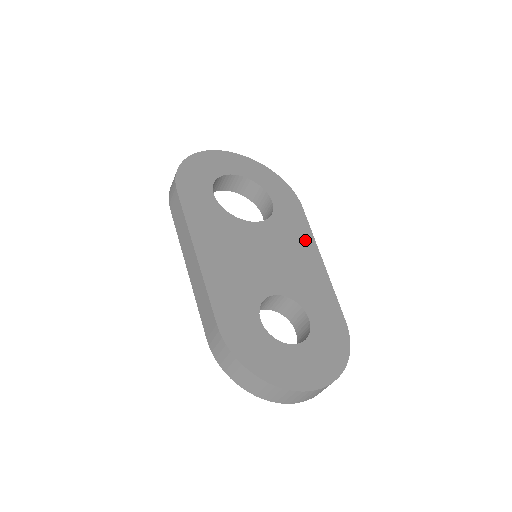
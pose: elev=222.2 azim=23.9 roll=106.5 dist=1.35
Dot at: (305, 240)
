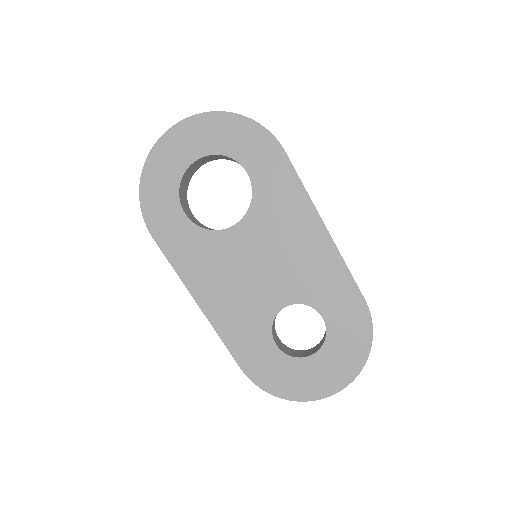
Dot at: (299, 209)
